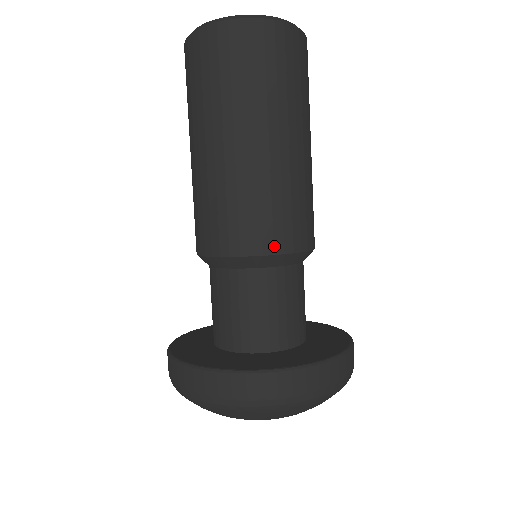
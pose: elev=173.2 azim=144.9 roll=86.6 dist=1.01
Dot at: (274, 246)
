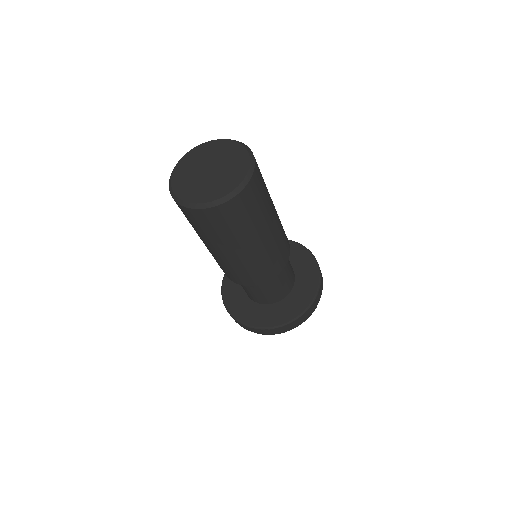
Dot at: (287, 257)
